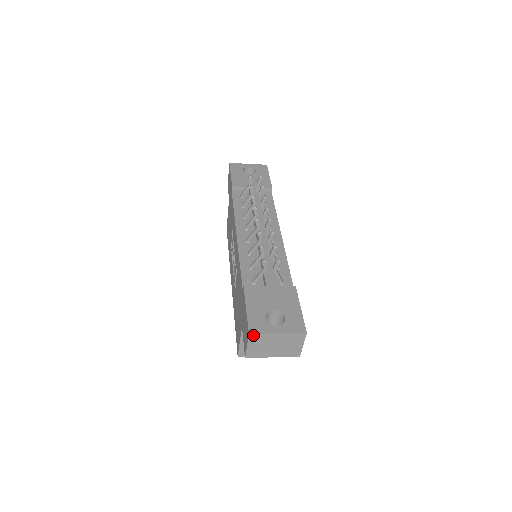
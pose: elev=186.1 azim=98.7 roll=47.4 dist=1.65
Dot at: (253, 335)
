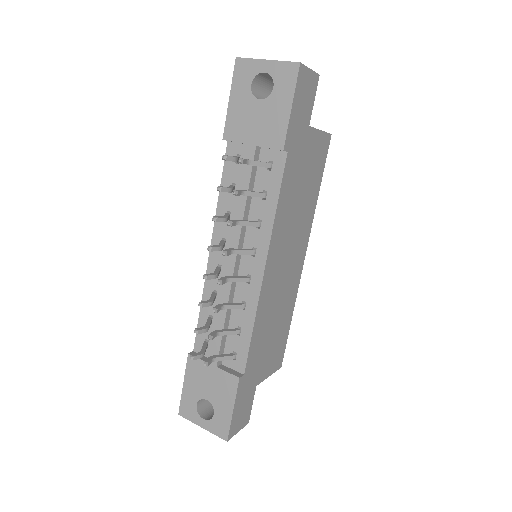
Dot at: (183, 415)
